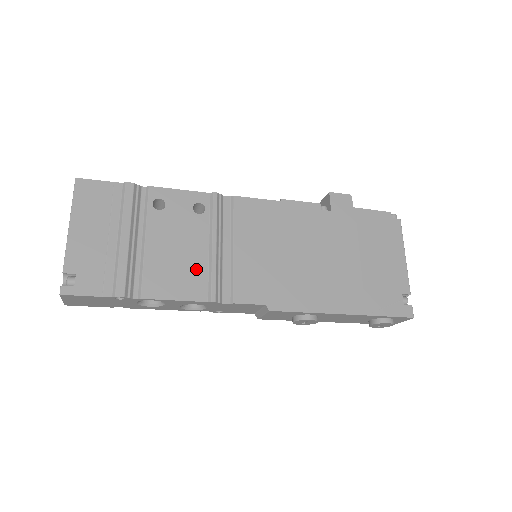
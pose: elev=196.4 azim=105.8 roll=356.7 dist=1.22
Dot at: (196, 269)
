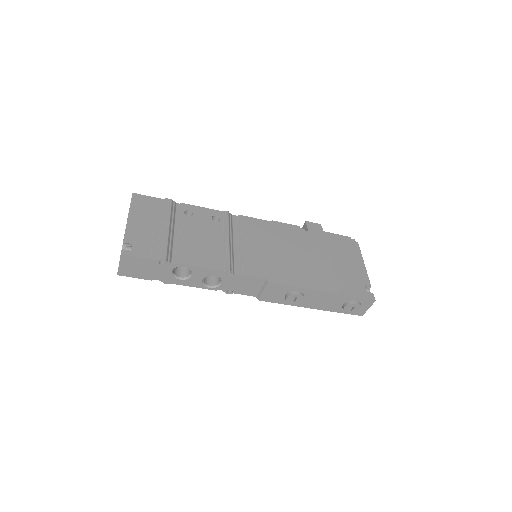
Dot at: (215, 252)
